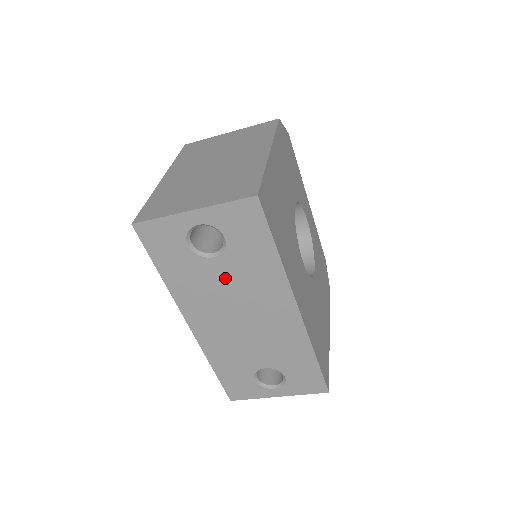
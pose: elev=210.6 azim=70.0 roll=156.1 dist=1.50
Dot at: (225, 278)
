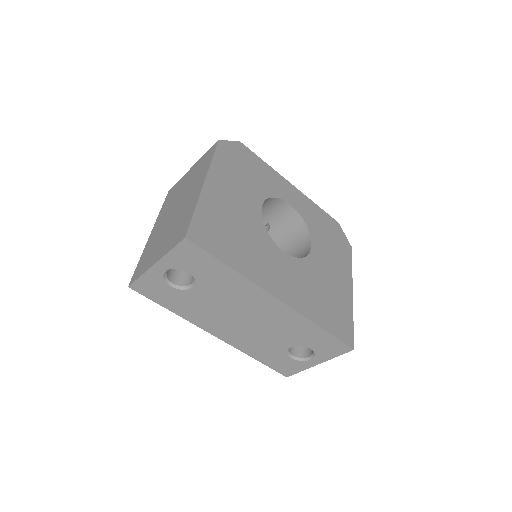
Dot at: (211, 297)
